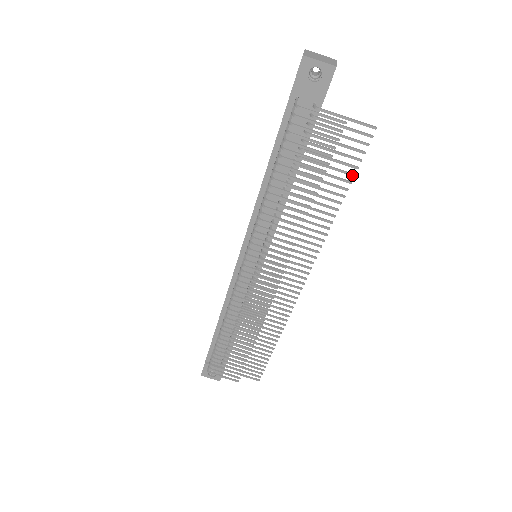
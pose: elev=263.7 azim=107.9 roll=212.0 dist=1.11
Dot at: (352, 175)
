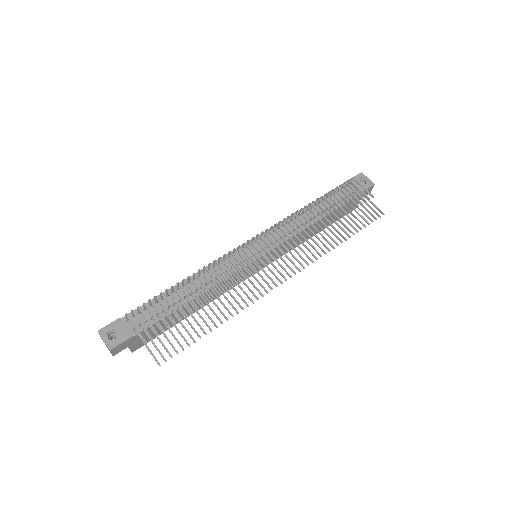
Dot at: (361, 228)
